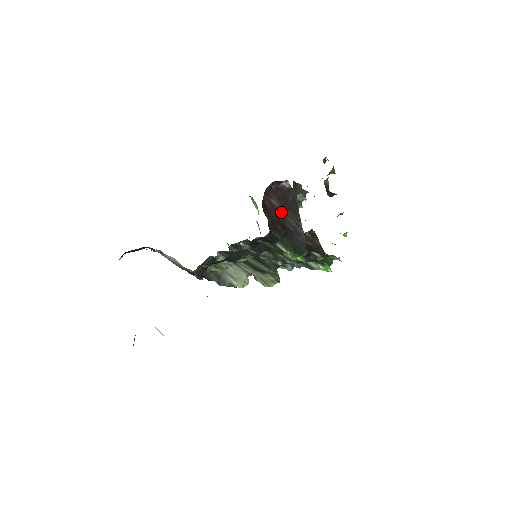
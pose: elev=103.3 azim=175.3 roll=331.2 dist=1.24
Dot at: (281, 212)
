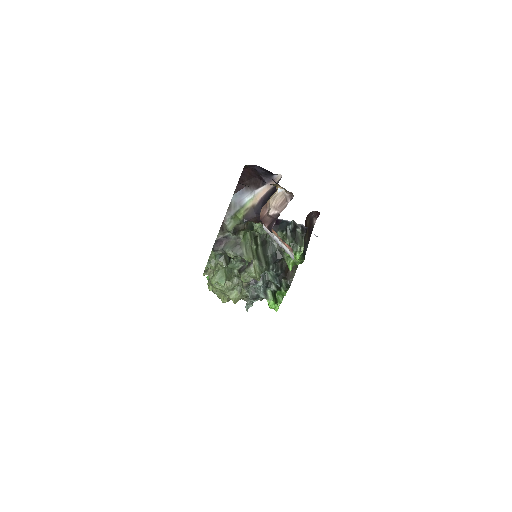
Dot at: occluded
